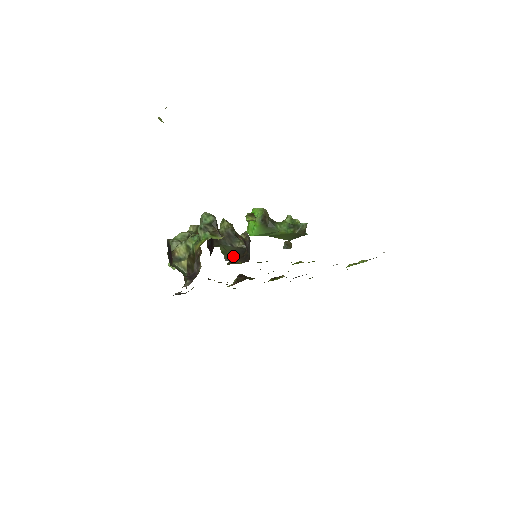
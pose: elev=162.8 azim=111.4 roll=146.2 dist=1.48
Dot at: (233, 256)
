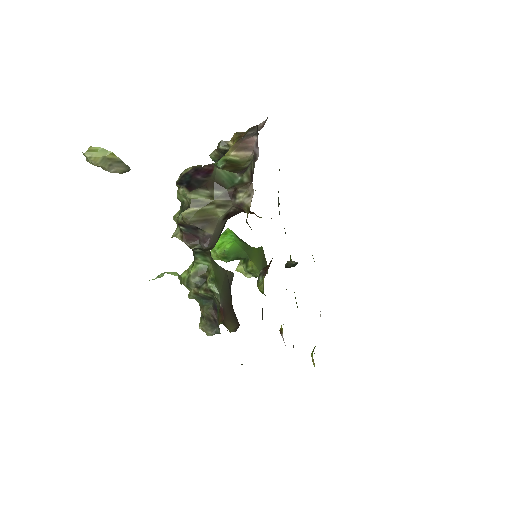
Dot at: (225, 298)
